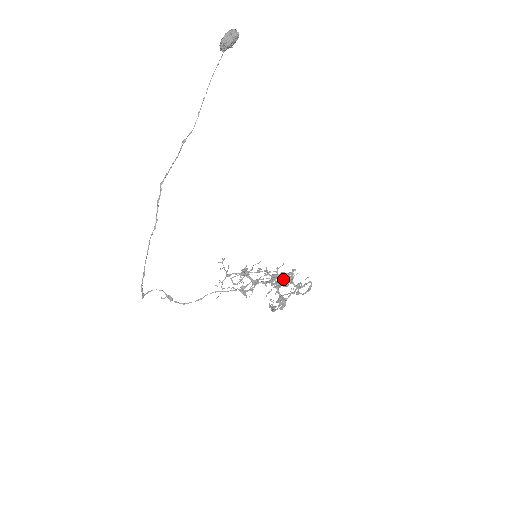
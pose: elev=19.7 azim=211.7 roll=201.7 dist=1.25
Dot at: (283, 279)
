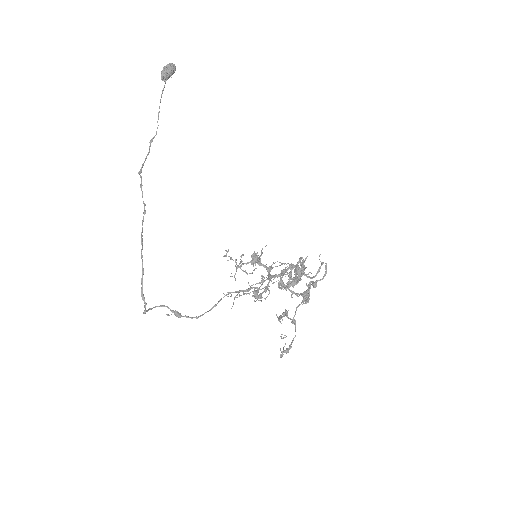
Dot at: (294, 270)
